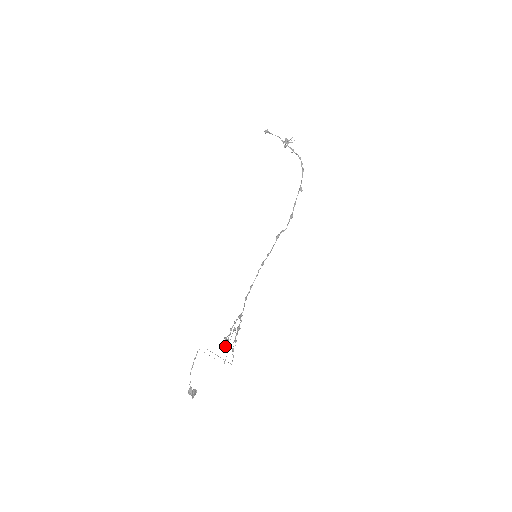
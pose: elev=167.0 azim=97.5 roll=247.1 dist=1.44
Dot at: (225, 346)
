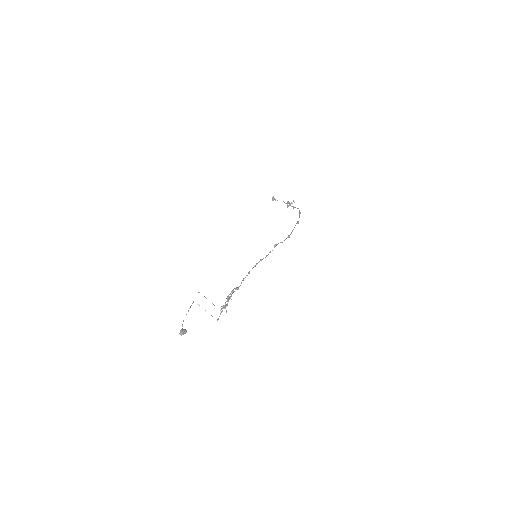
Dot at: occluded
